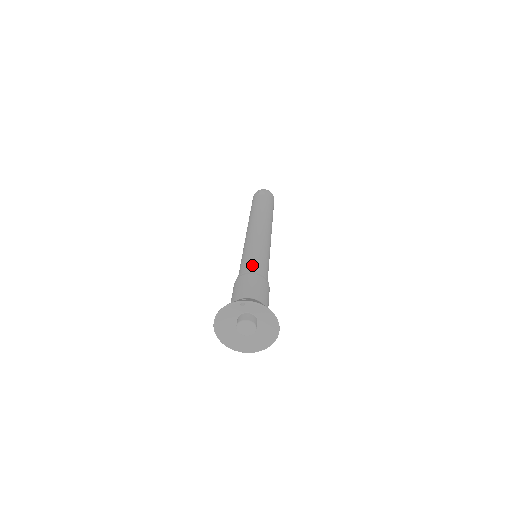
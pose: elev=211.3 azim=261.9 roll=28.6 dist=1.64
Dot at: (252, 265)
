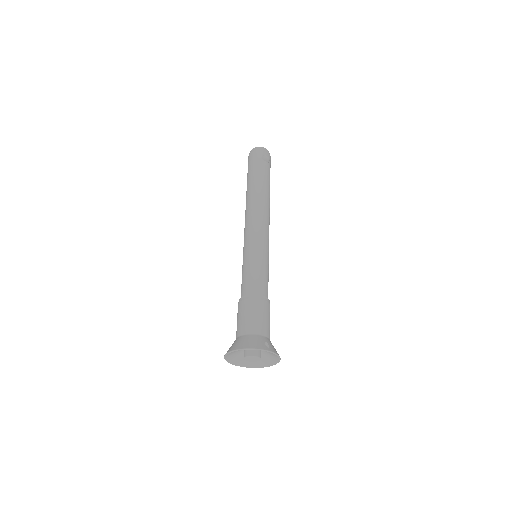
Dot at: (264, 285)
